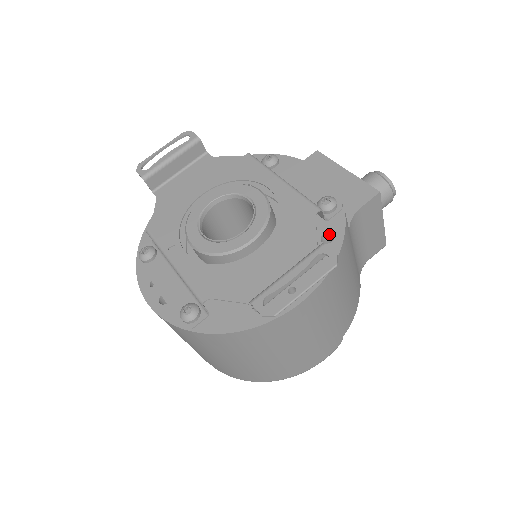
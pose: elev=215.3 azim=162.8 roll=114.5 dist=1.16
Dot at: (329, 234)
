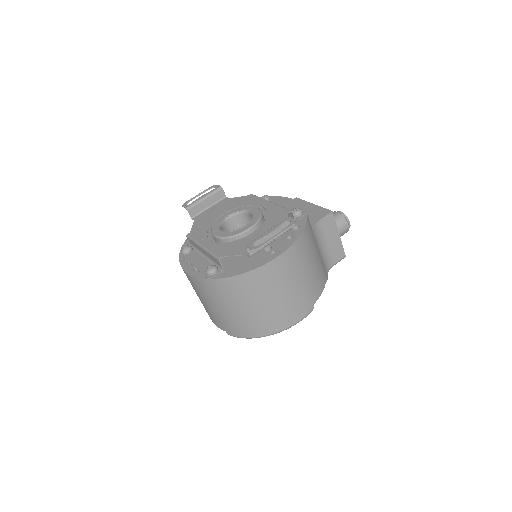
Dot at: (297, 227)
